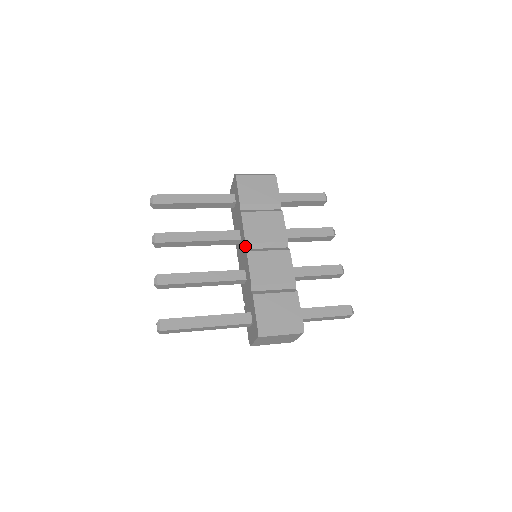
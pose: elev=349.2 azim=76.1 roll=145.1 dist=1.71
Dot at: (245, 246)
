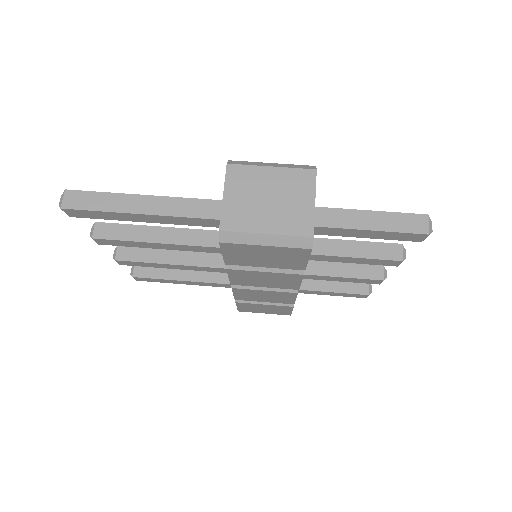
Dot at: occluded
